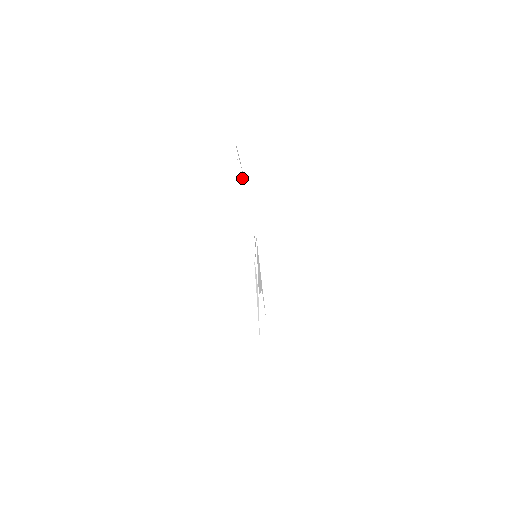
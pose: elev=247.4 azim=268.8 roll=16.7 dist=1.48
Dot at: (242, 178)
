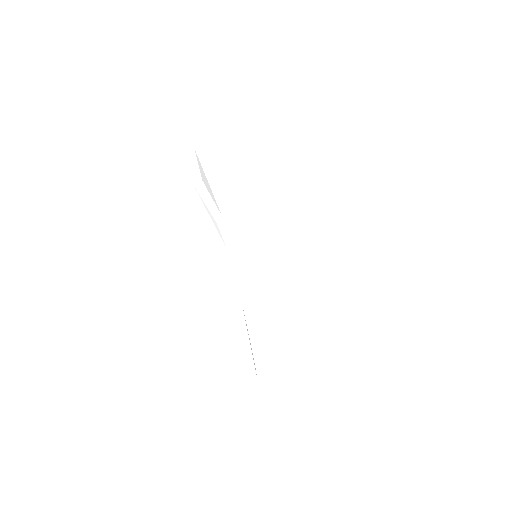
Dot at: (206, 209)
